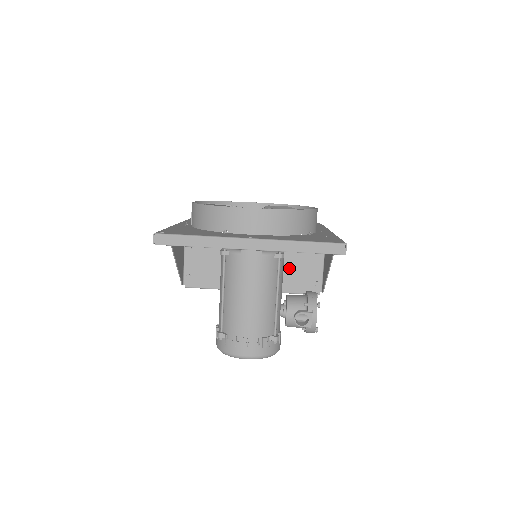
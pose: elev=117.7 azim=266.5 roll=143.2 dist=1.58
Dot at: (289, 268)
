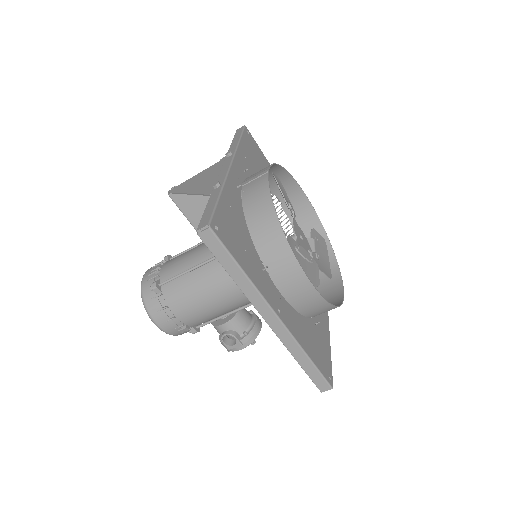
Dot at: occluded
